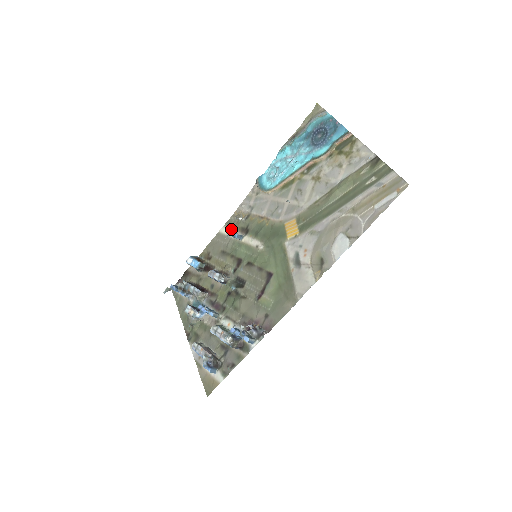
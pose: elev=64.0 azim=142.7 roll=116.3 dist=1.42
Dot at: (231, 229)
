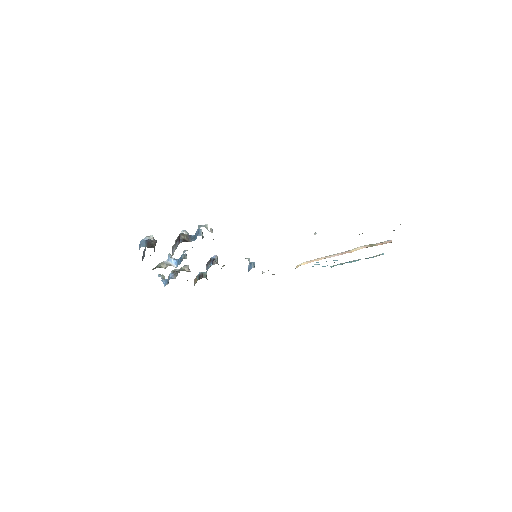
Dot at: occluded
